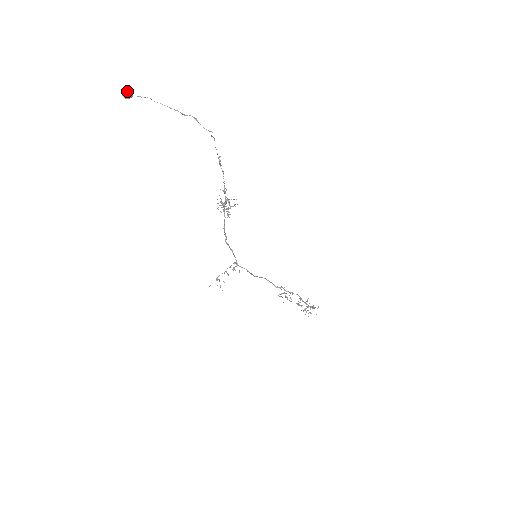
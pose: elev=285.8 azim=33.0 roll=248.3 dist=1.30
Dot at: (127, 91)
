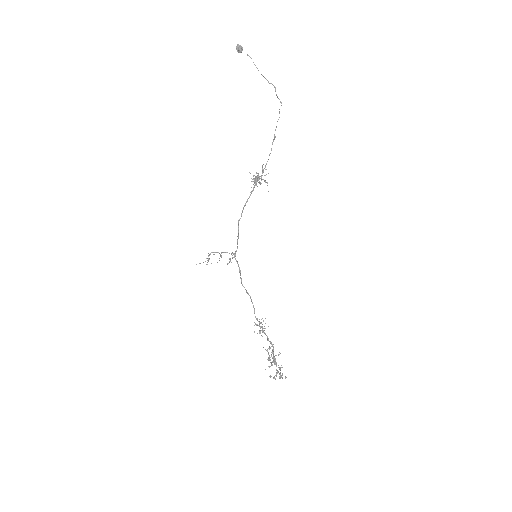
Dot at: (241, 46)
